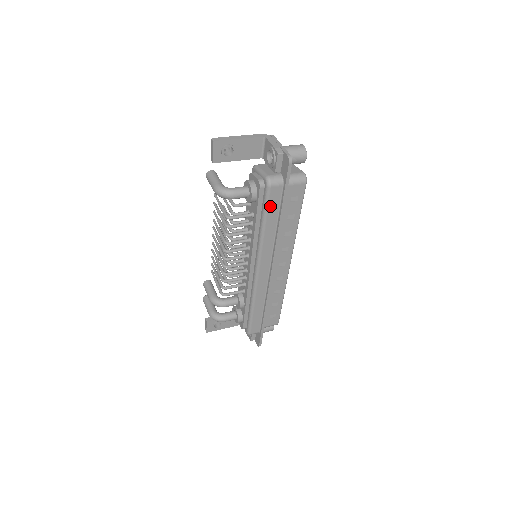
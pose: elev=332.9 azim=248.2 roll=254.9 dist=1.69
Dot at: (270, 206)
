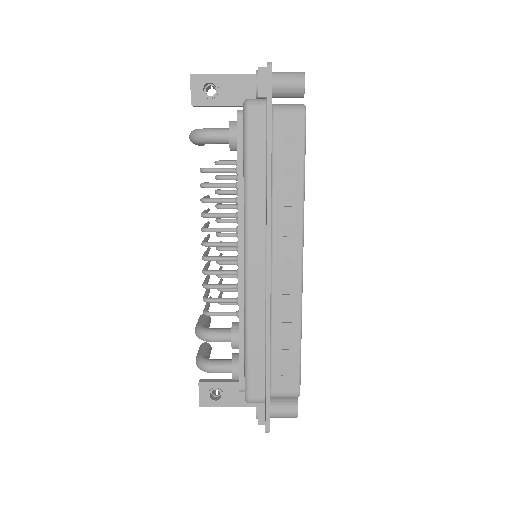
Dot at: (251, 142)
